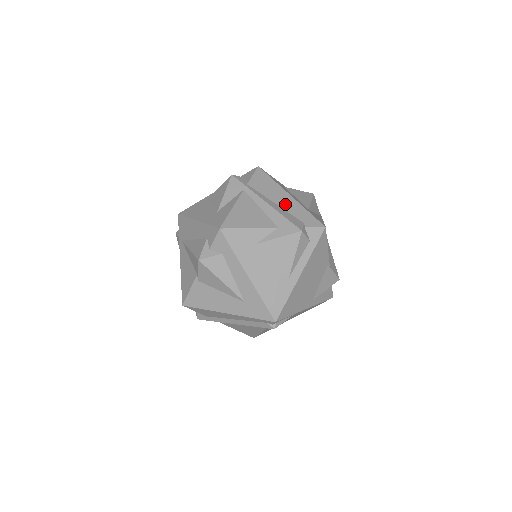
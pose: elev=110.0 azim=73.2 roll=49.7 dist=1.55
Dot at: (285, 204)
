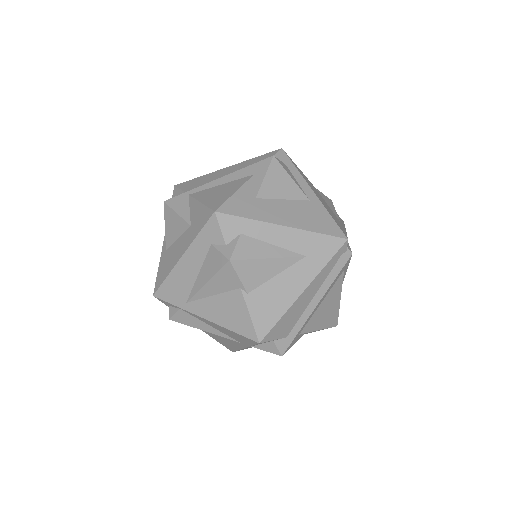
Dot at: (233, 170)
